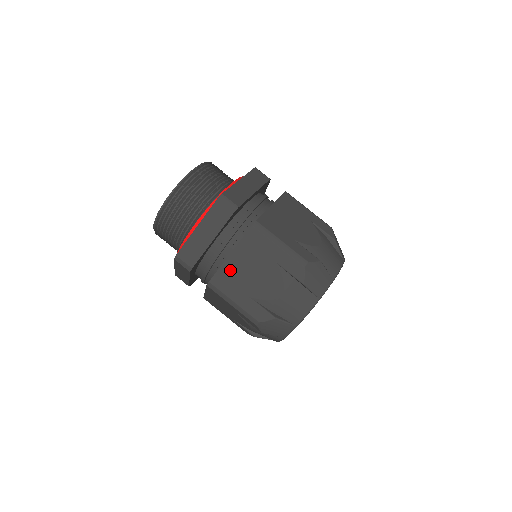
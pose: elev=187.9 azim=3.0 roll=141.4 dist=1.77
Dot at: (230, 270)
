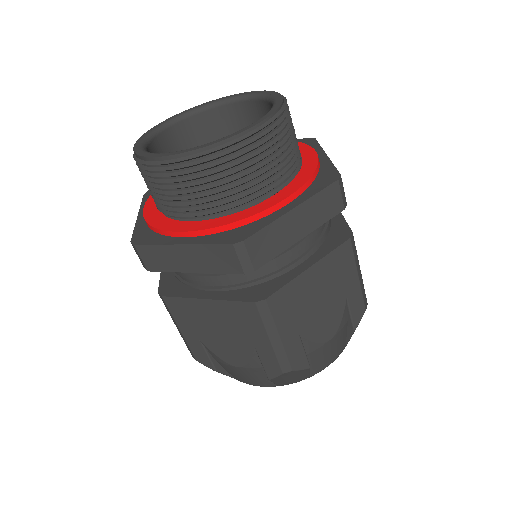
Dot at: (298, 290)
